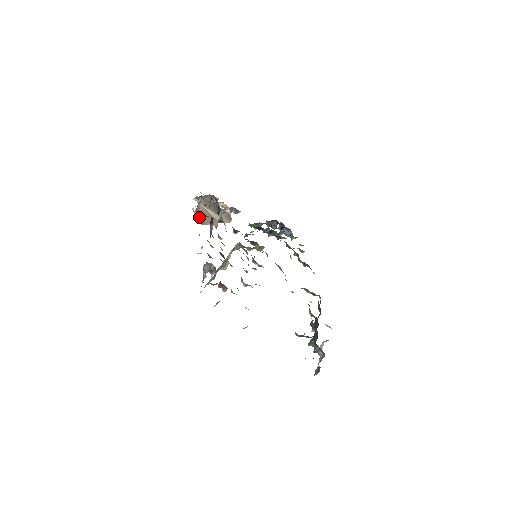
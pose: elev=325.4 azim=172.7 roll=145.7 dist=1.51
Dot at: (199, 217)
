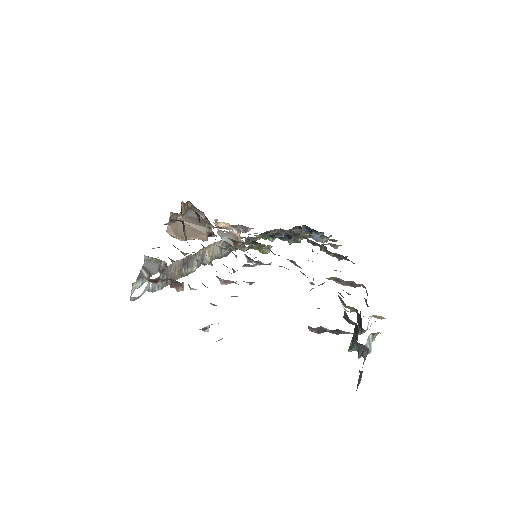
Dot at: (176, 232)
